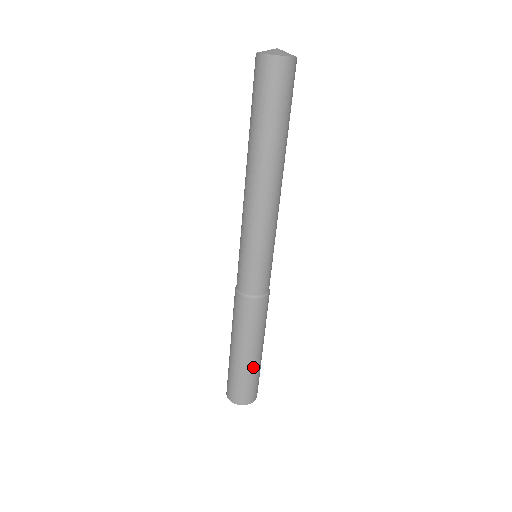
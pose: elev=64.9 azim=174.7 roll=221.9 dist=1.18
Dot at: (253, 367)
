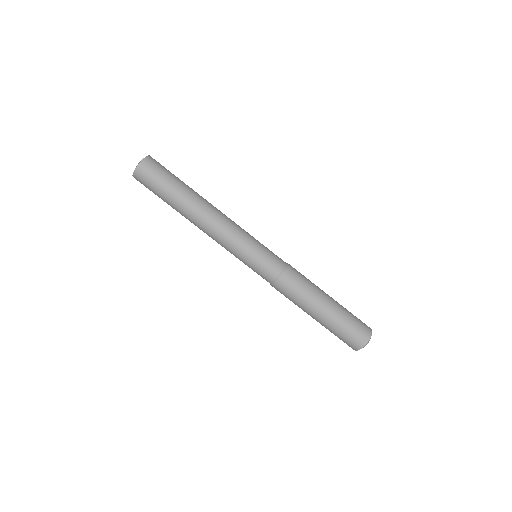
Dot at: (333, 320)
